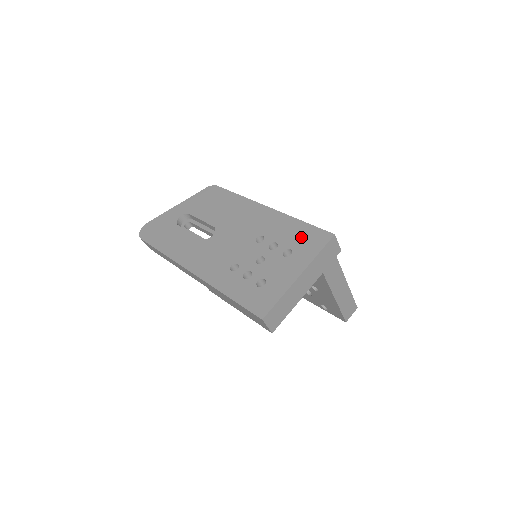
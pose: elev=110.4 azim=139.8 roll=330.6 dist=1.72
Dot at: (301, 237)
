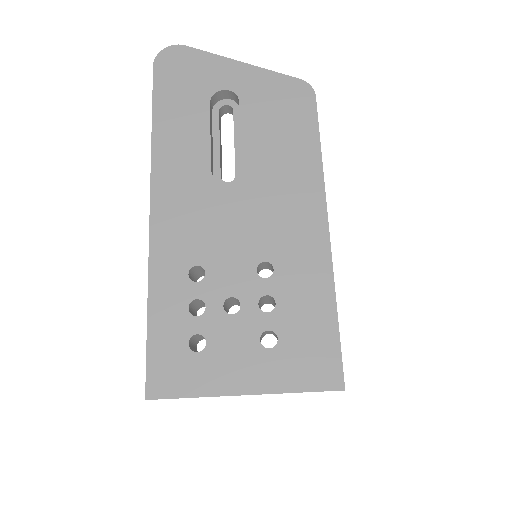
Dot at: (308, 337)
